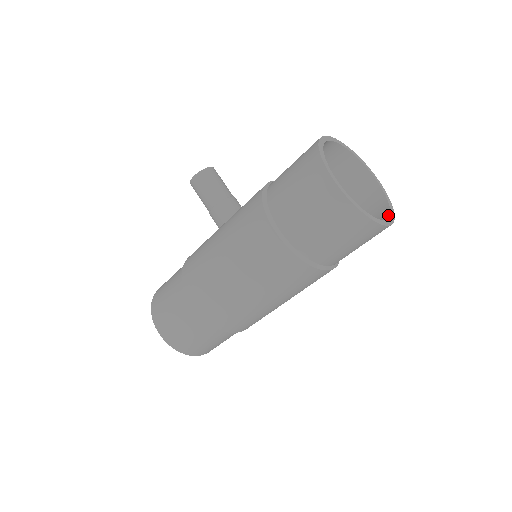
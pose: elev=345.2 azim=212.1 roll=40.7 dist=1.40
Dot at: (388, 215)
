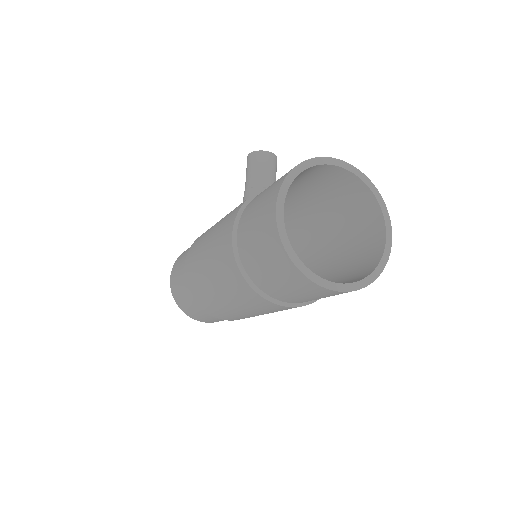
Dot at: occluded
